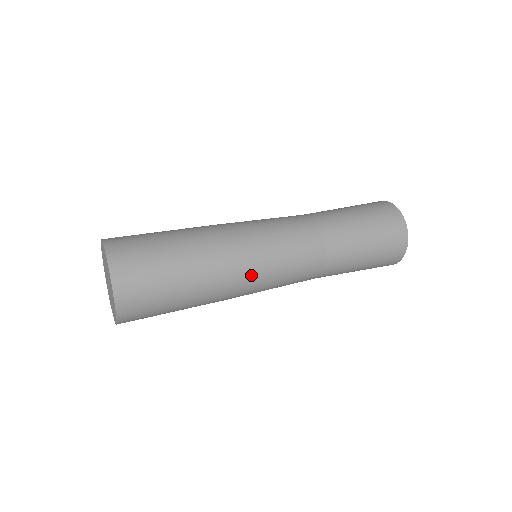
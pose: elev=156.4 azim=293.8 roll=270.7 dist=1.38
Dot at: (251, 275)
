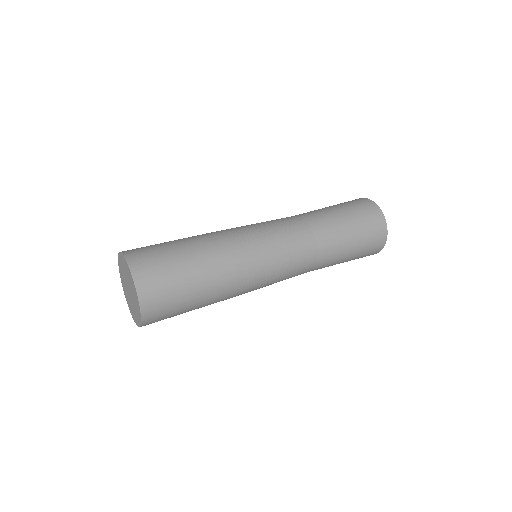
Dot at: (248, 243)
